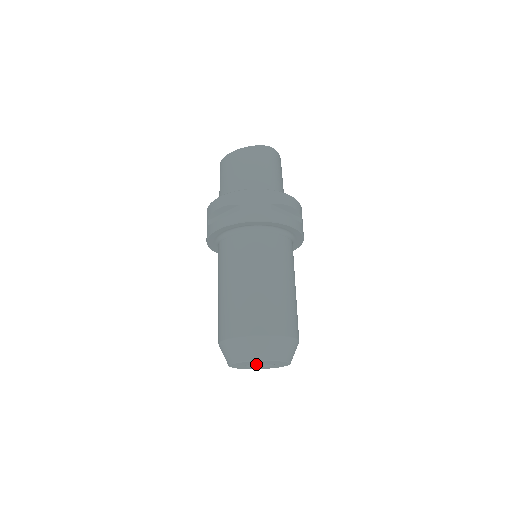
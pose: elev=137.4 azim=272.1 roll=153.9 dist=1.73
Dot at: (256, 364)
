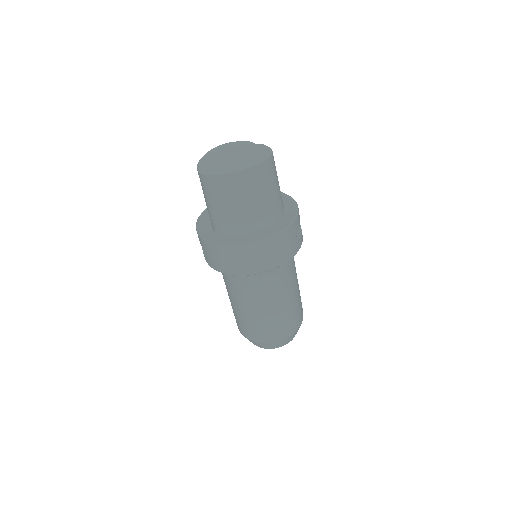
Dot at: occluded
